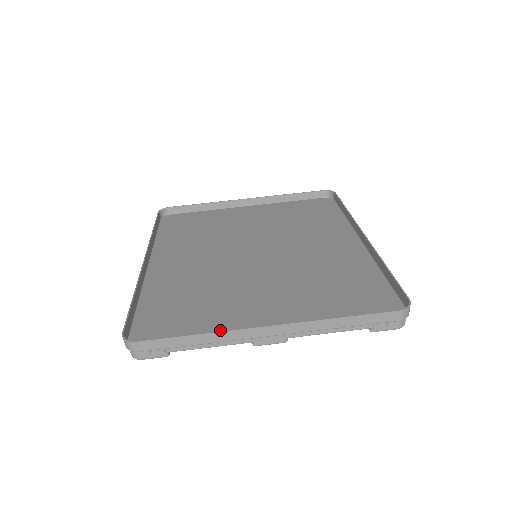
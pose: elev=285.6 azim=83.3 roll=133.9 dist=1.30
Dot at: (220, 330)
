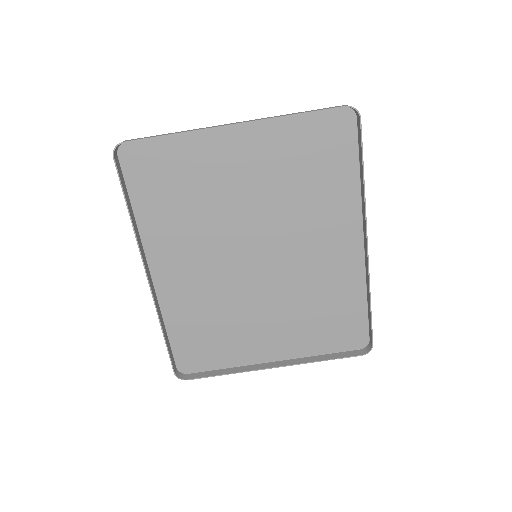
Dot at: (239, 357)
